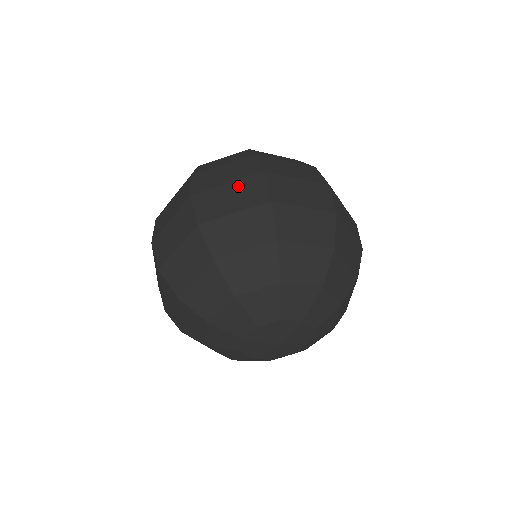
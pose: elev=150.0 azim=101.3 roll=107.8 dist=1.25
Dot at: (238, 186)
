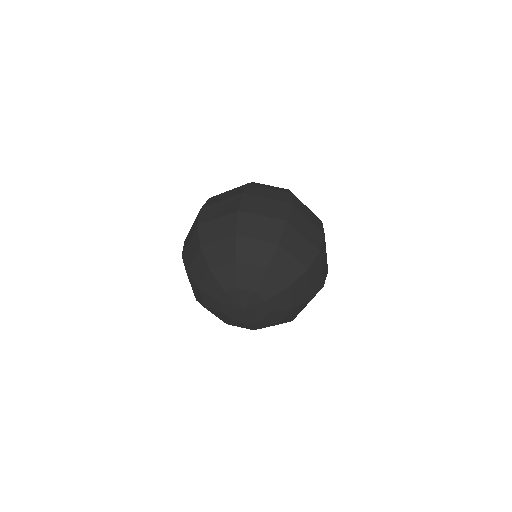
Dot at: (226, 202)
